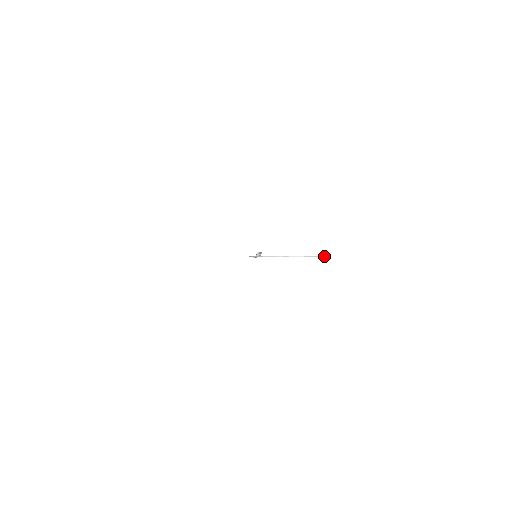
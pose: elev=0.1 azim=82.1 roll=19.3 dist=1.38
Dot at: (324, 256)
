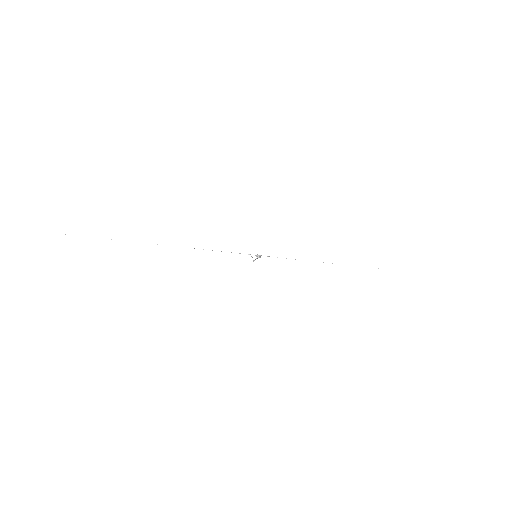
Dot at: (332, 263)
